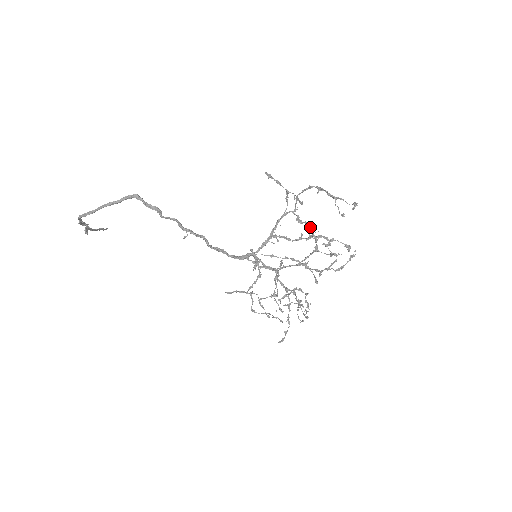
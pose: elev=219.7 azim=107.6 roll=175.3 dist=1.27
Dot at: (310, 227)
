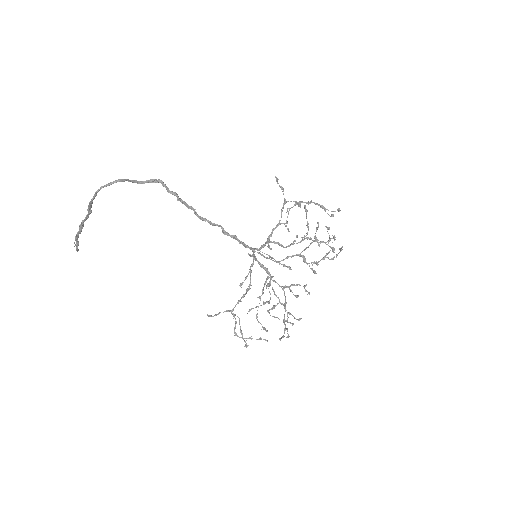
Dot at: (308, 223)
